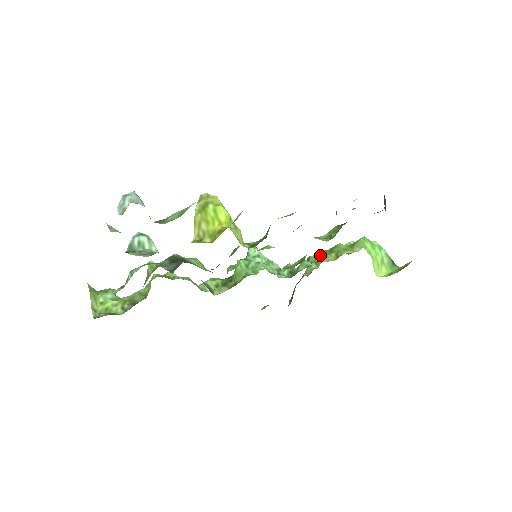
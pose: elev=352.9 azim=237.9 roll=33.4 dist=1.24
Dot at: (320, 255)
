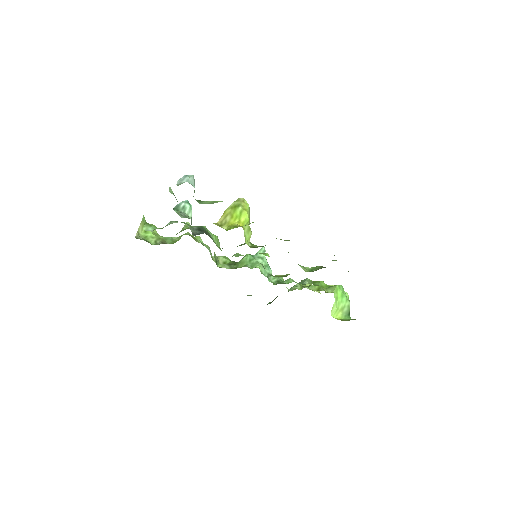
Dot at: (304, 281)
